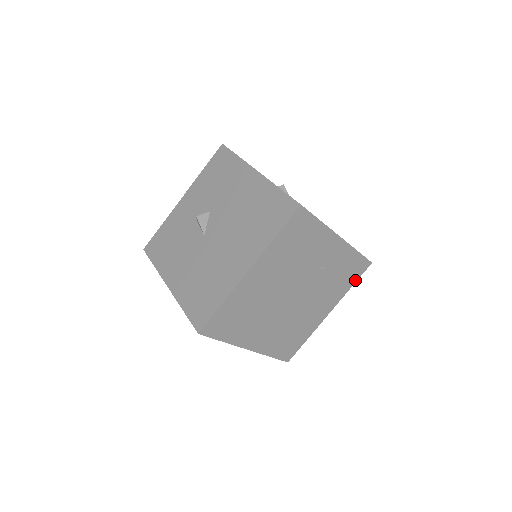
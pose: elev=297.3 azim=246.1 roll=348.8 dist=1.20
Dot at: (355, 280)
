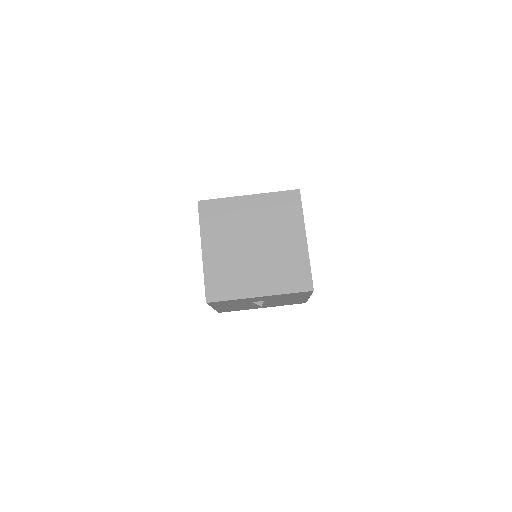
Dot at: (294, 291)
